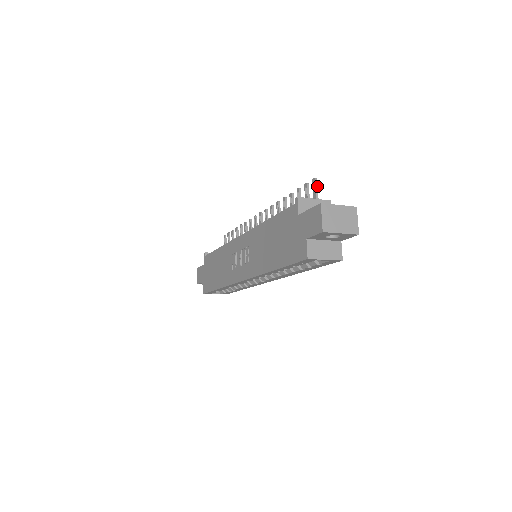
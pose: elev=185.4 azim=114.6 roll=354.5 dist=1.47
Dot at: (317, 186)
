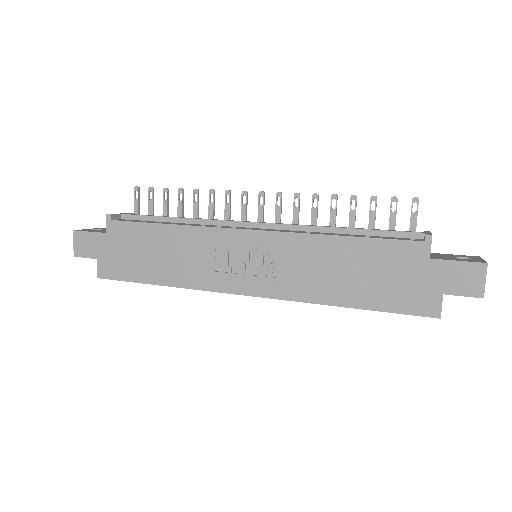
Dot at: occluded
